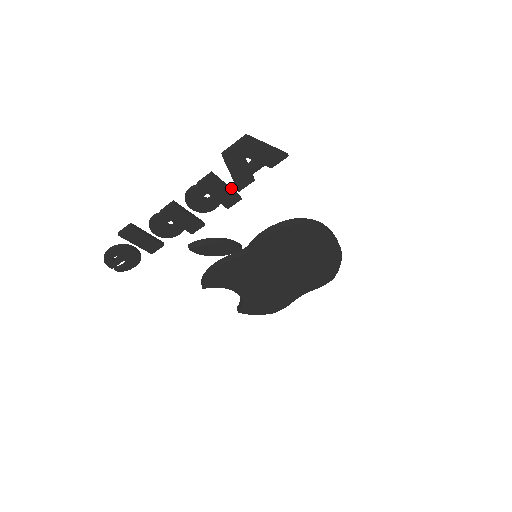
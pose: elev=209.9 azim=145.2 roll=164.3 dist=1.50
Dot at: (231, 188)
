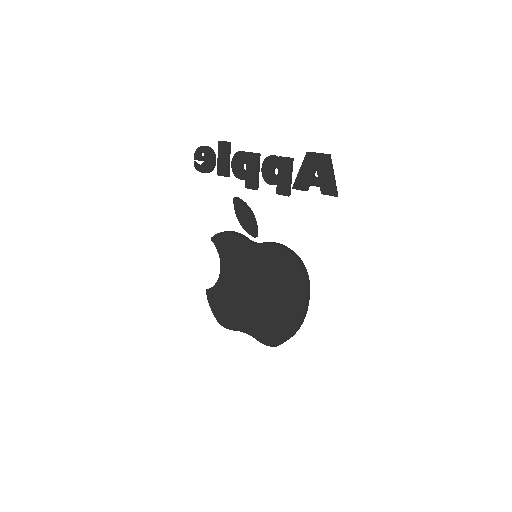
Dot at: (291, 183)
